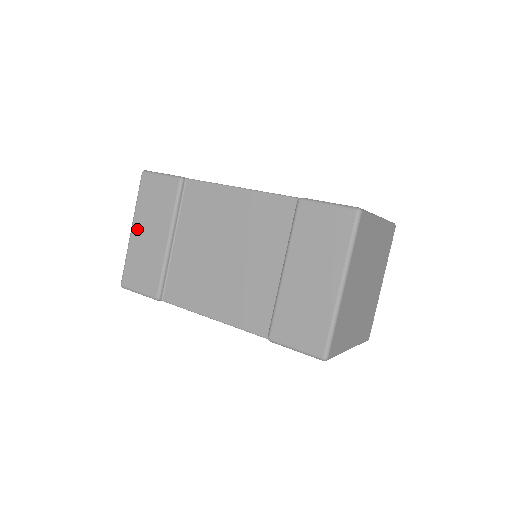
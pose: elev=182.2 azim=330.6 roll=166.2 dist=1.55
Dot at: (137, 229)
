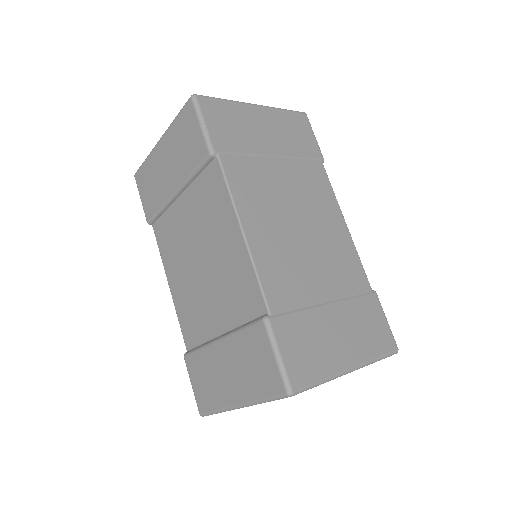
Dot at: (162, 147)
